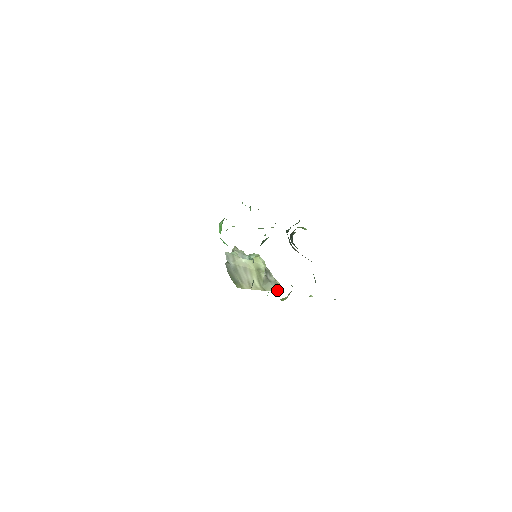
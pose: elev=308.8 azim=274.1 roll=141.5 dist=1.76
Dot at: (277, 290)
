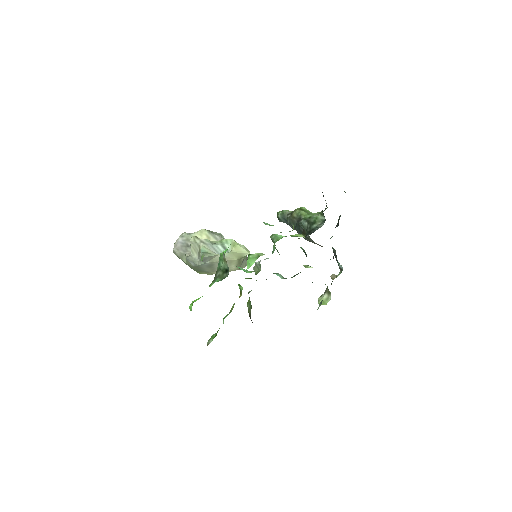
Dot at: occluded
